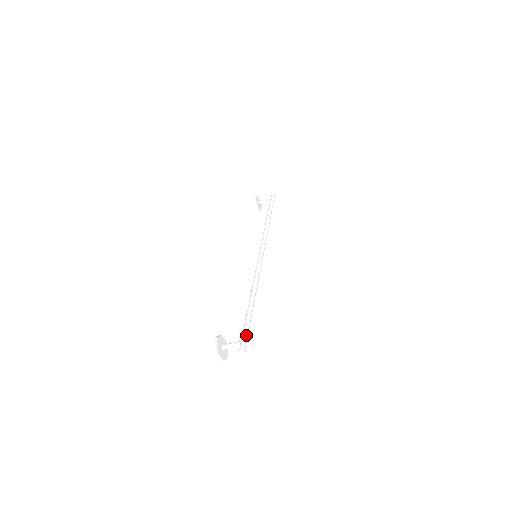
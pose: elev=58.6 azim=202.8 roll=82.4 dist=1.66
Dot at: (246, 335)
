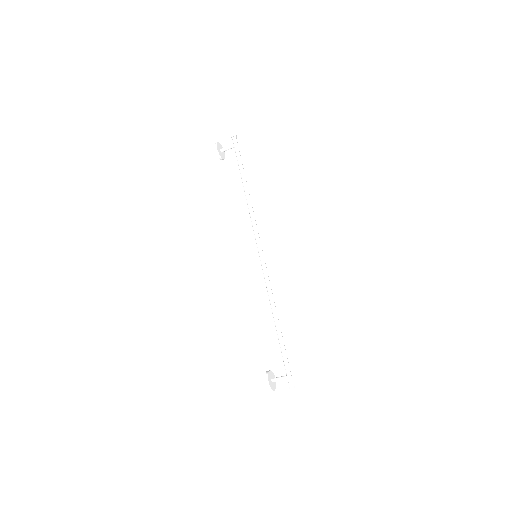
Dot at: (289, 370)
